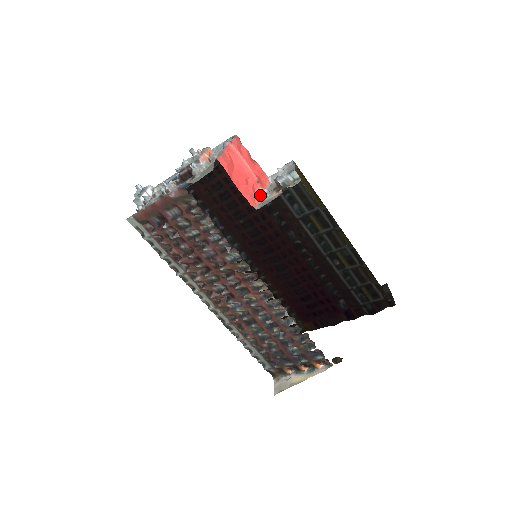
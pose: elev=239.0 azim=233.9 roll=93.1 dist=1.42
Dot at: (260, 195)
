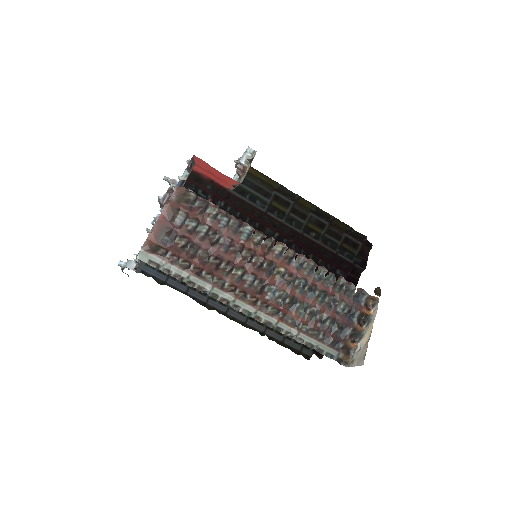
Dot at: occluded
